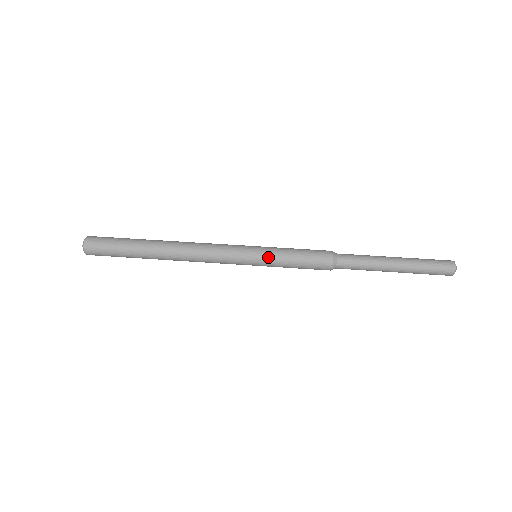
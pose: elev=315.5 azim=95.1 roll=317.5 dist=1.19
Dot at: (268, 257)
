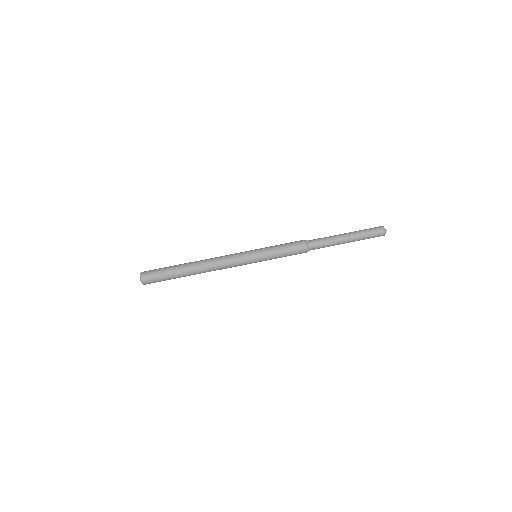
Dot at: (265, 260)
